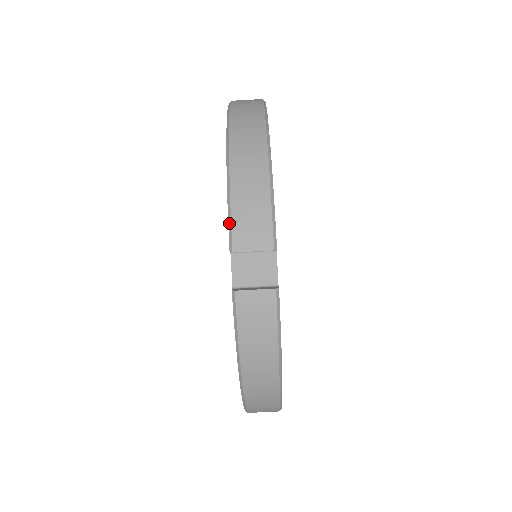
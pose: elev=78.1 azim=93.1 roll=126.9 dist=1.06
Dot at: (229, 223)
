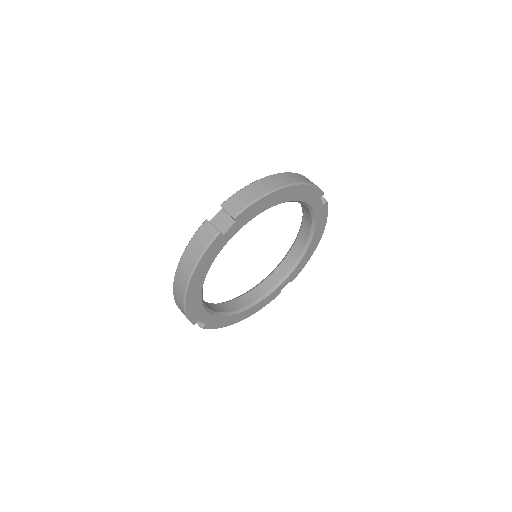
Dot at: (231, 196)
